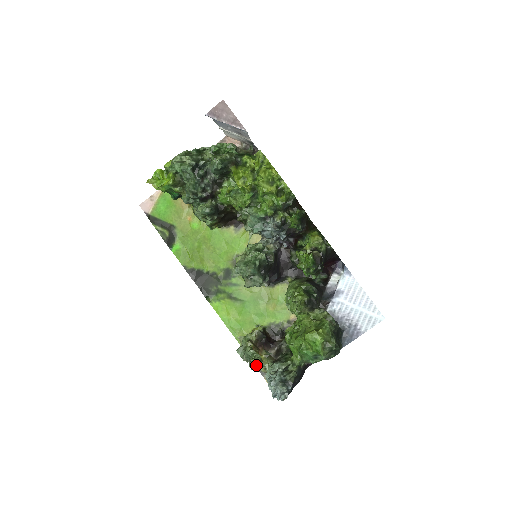
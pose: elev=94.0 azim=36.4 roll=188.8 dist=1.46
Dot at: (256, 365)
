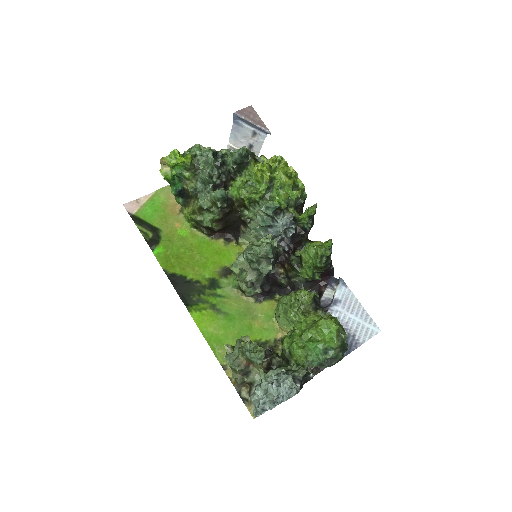
Dot at: (257, 362)
